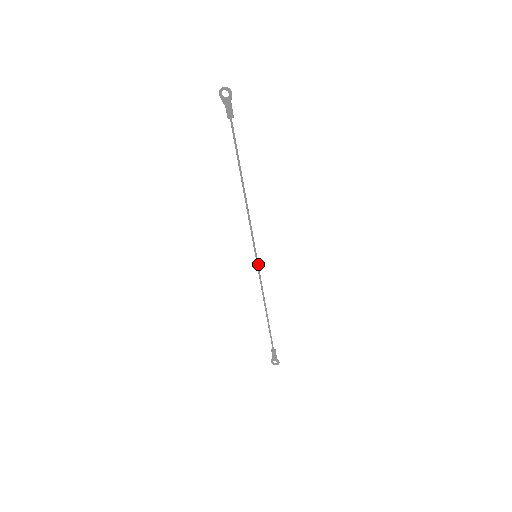
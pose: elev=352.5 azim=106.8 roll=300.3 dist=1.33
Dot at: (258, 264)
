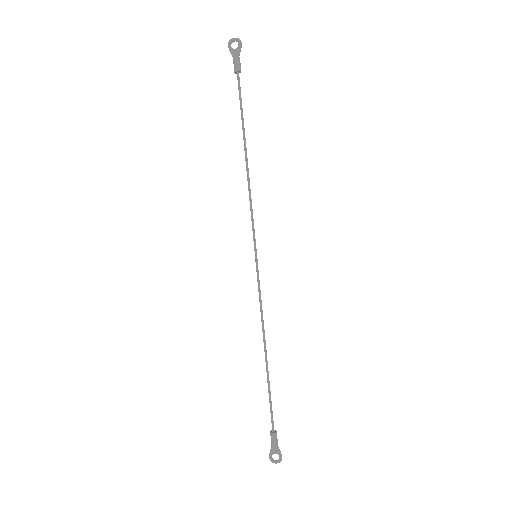
Dot at: occluded
